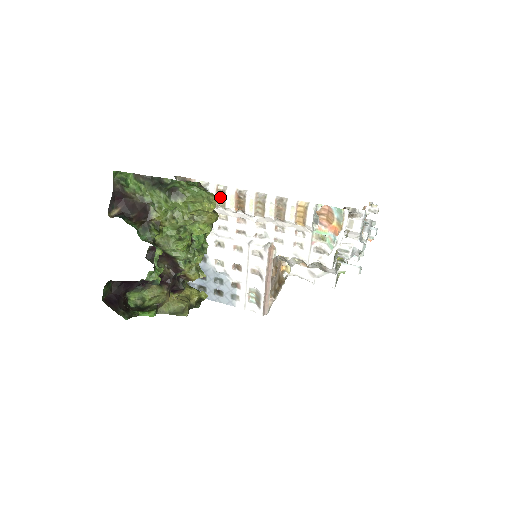
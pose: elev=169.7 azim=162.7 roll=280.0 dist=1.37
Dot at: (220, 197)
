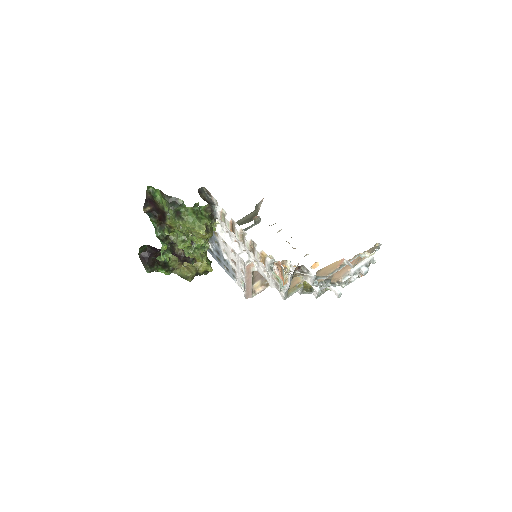
Dot at: (223, 217)
